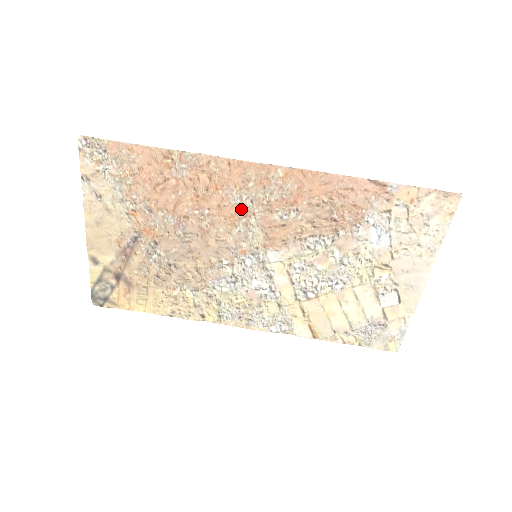
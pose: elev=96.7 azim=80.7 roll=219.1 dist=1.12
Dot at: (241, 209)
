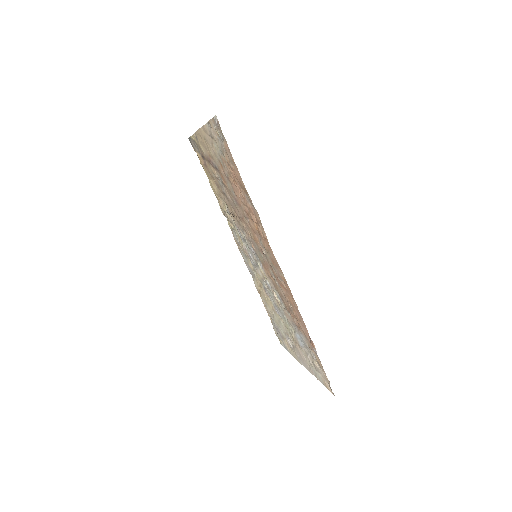
Dot at: (260, 247)
